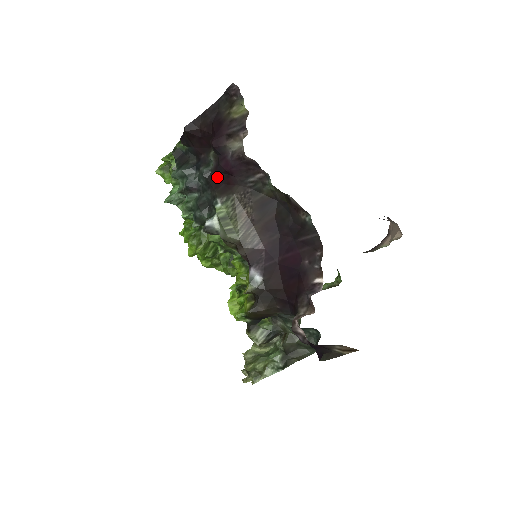
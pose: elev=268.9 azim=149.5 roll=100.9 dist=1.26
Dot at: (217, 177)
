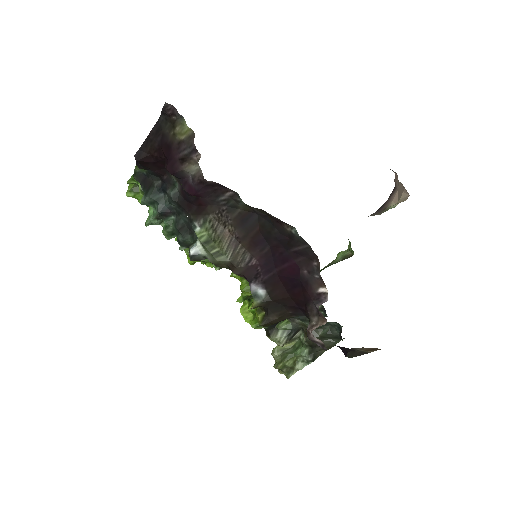
Dot at: (186, 200)
